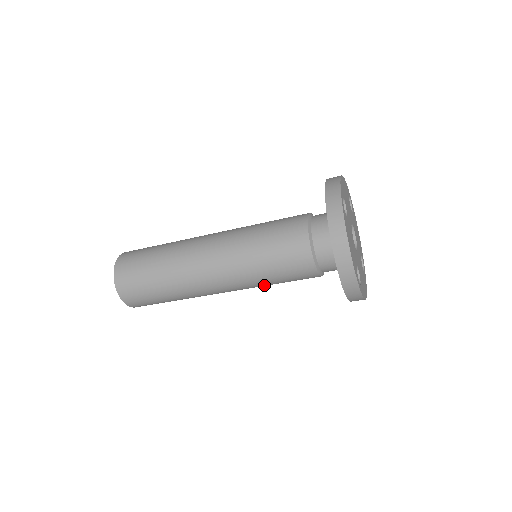
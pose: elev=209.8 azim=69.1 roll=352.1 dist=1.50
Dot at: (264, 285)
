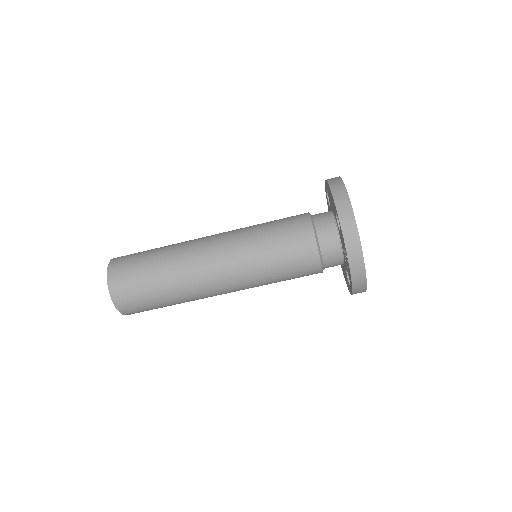
Dot at: (259, 260)
